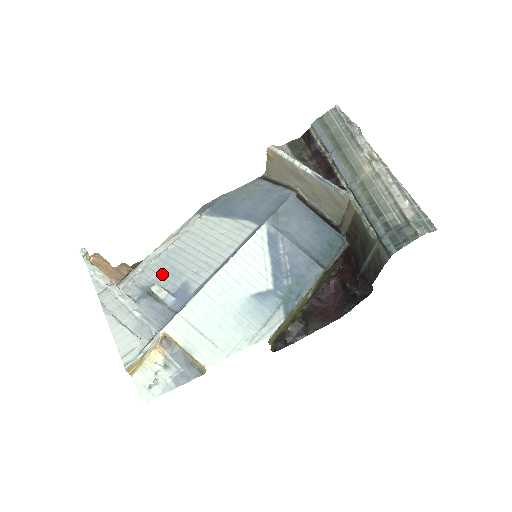
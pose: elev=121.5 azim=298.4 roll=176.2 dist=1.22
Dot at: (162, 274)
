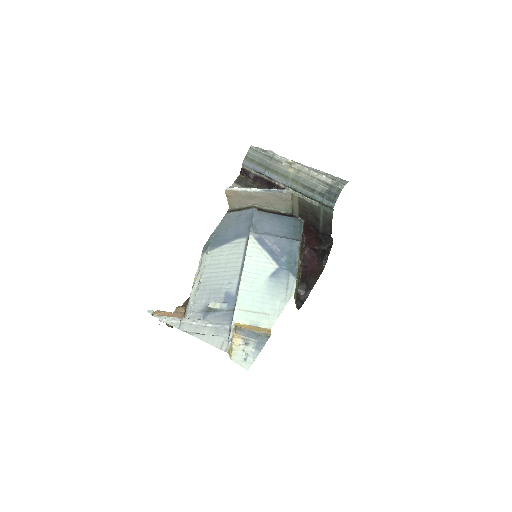
Dot at: (208, 297)
